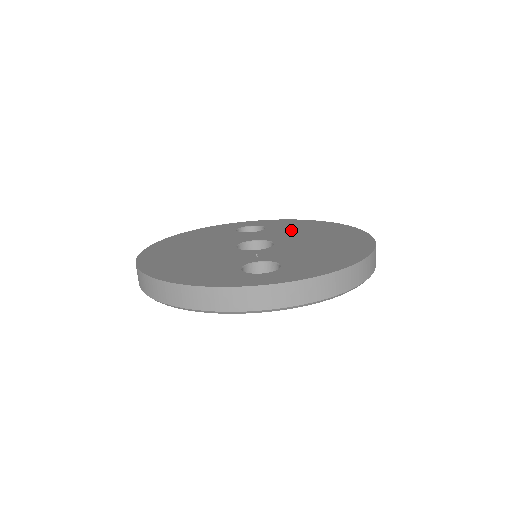
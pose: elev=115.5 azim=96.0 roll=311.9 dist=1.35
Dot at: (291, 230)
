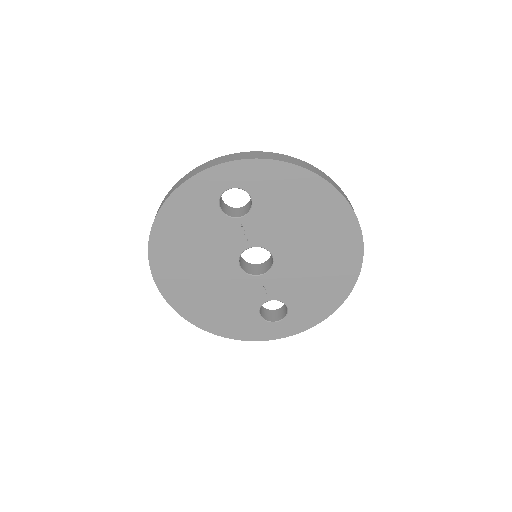
Dot at: (284, 215)
